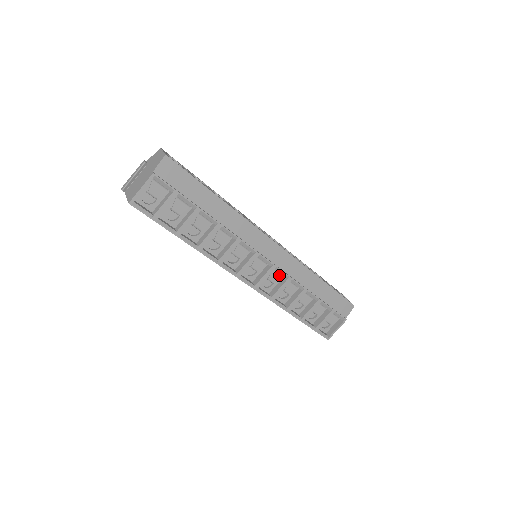
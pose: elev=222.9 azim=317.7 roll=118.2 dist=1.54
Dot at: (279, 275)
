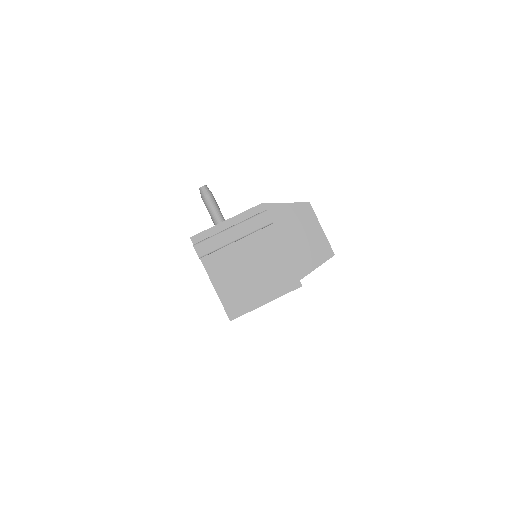
Dot at: occluded
